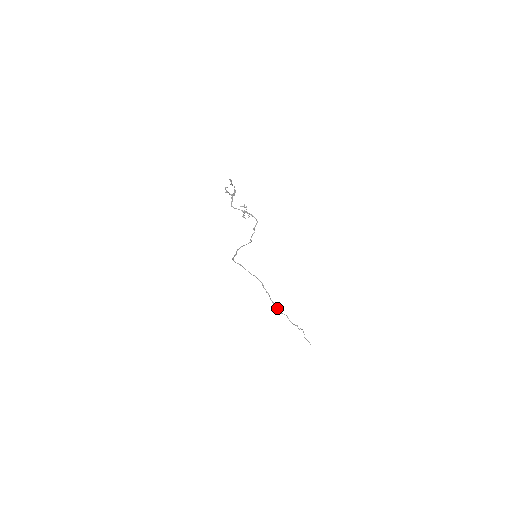
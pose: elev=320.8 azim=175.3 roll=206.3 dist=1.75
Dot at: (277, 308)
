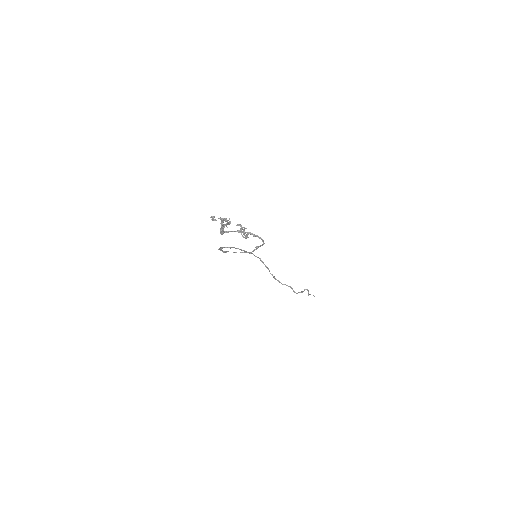
Dot at: (278, 280)
